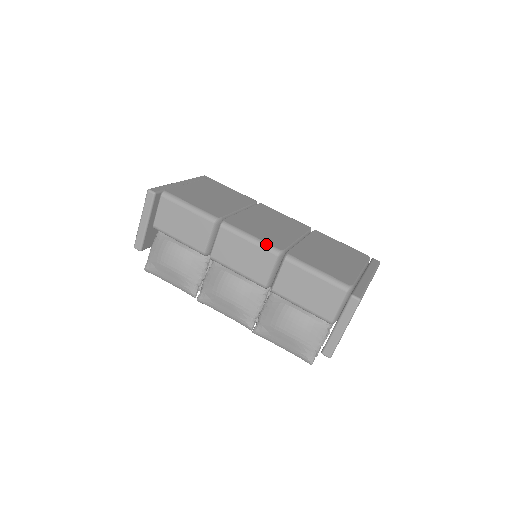
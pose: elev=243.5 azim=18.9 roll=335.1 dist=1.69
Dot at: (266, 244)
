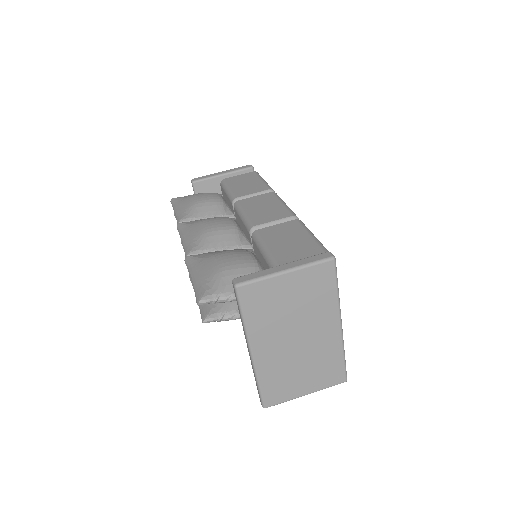
Dot at: occluded
